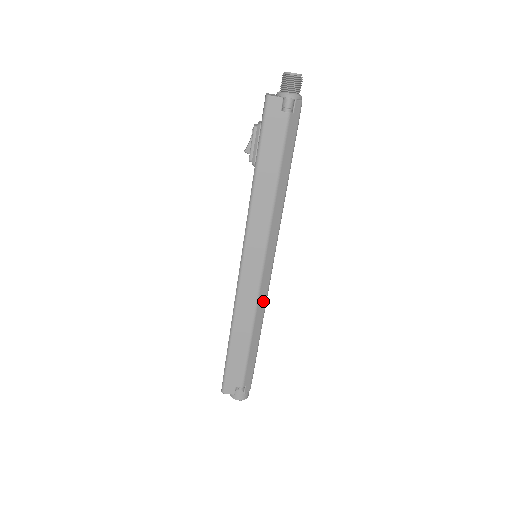
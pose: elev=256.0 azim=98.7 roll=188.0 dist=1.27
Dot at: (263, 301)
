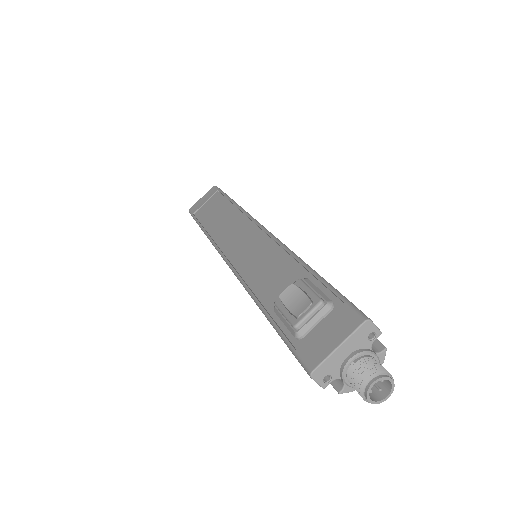
Dot at: occluded
